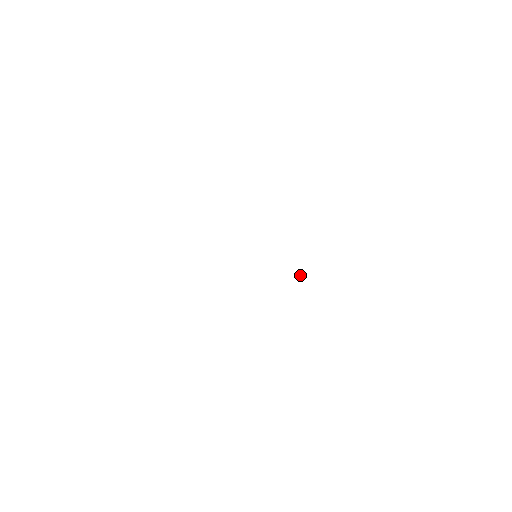
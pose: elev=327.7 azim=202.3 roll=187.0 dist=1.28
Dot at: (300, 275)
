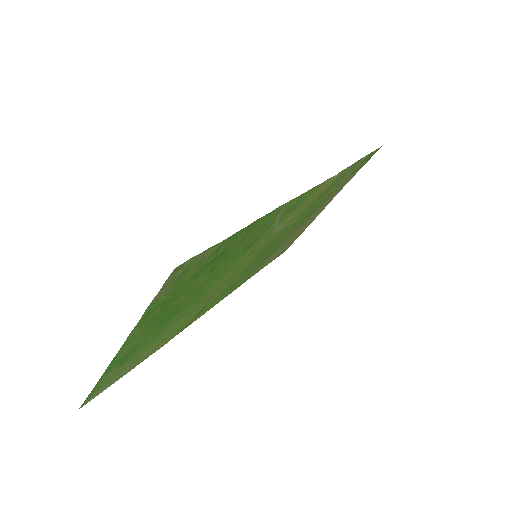
Dot at: (276, 224)
